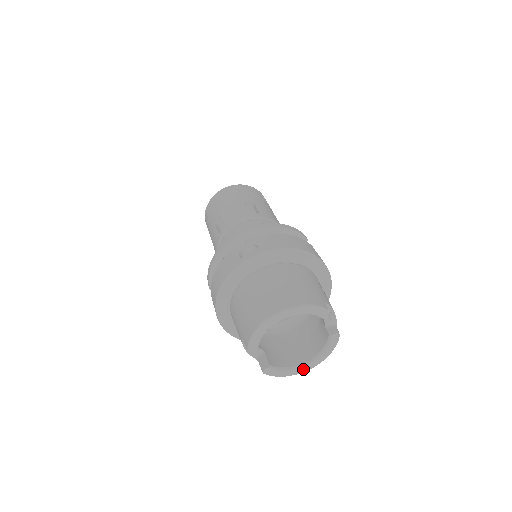
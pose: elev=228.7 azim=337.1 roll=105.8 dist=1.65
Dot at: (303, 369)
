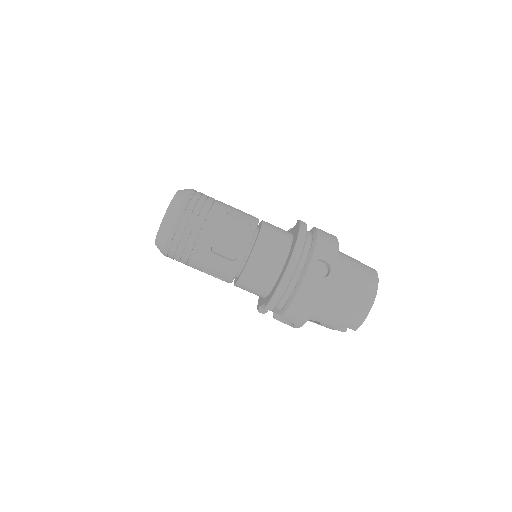
Dot at: occluded
